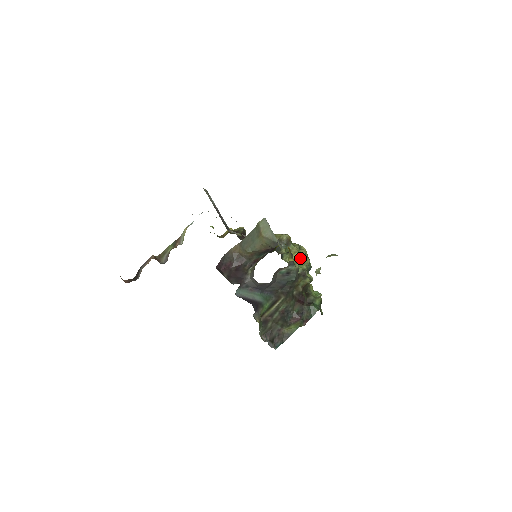
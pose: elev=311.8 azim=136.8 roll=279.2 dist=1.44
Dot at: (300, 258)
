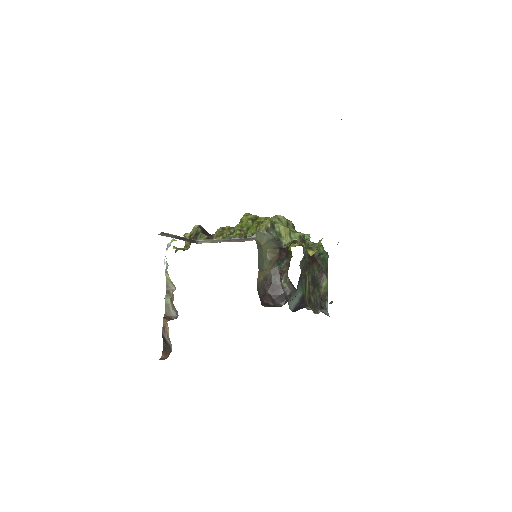
Dot at: (289, 230)
